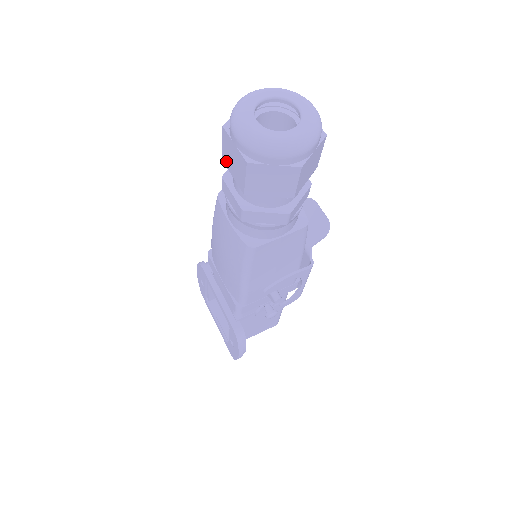
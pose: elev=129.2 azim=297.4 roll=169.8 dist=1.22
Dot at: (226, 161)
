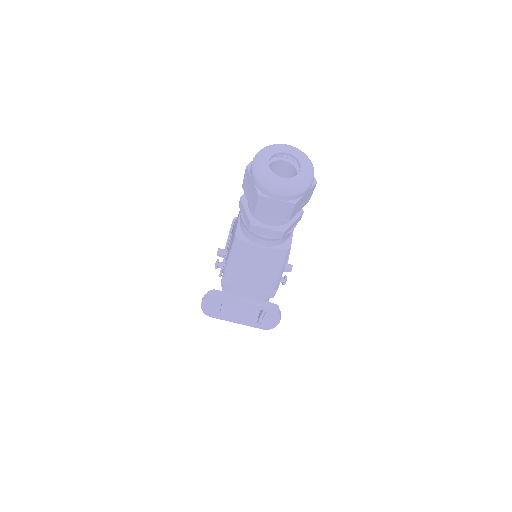
Dot at: (261, 213)
